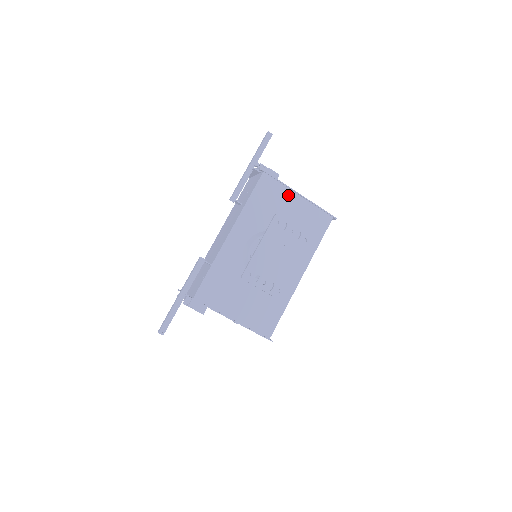
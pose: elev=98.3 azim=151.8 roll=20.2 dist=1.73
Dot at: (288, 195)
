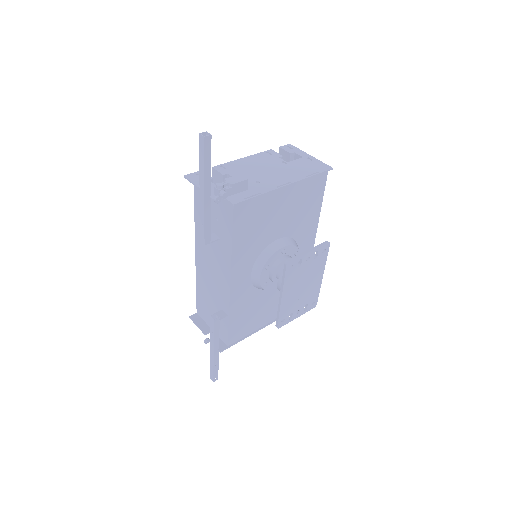
Dot at: (272, 198)
